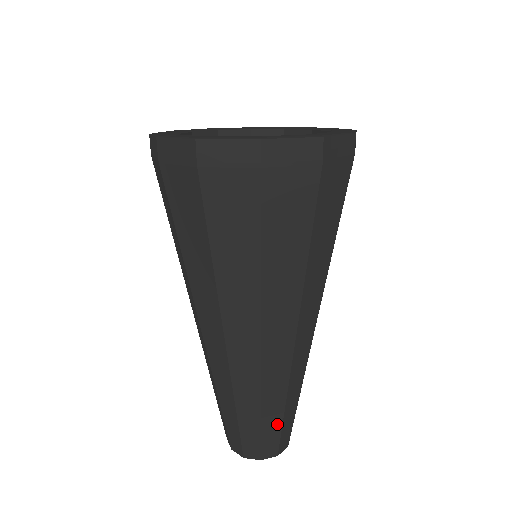
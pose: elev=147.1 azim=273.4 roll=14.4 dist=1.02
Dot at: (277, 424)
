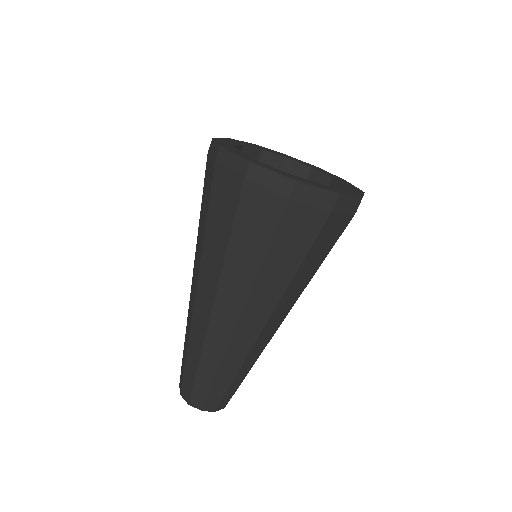
Dot at: occluded
